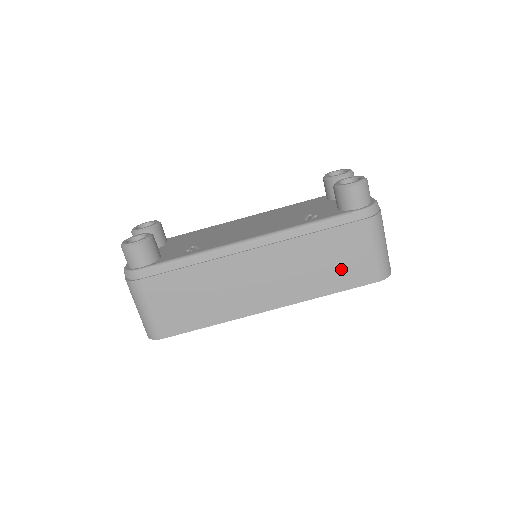
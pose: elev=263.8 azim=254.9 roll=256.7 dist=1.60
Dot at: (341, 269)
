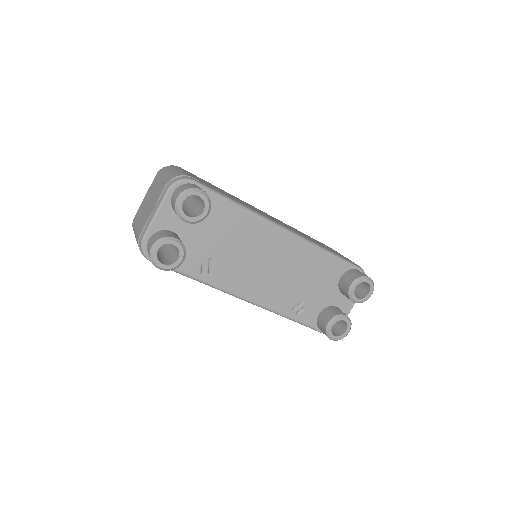
Dot at: occluded
